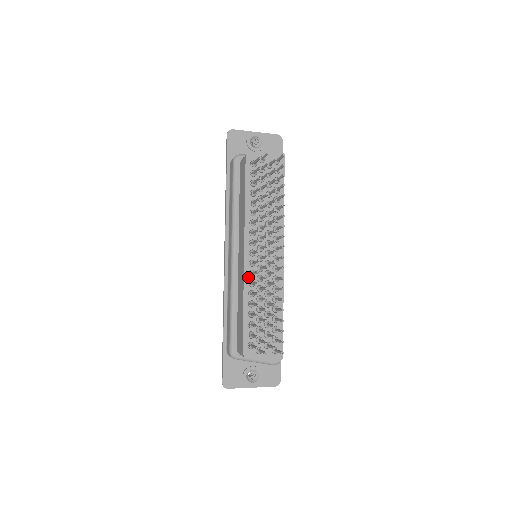
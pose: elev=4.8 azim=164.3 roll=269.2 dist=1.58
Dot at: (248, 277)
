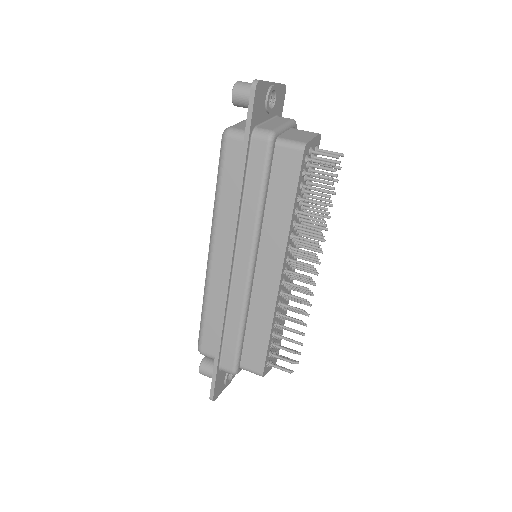
Dot at: (278, 299)
